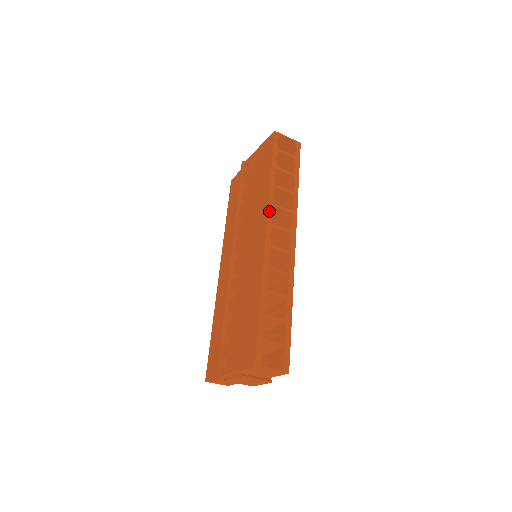
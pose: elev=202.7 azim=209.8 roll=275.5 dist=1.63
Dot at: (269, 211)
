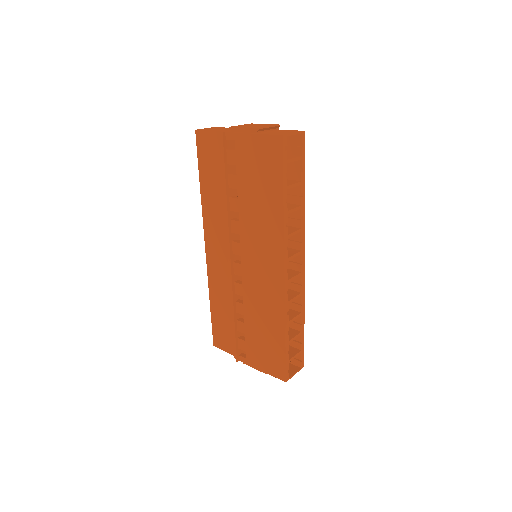
Dot at: (285, 247)
